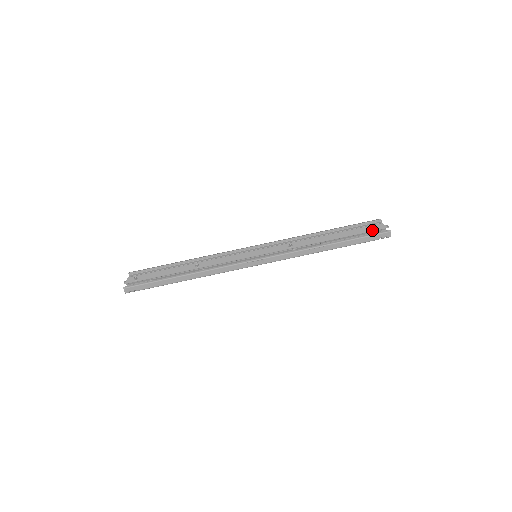
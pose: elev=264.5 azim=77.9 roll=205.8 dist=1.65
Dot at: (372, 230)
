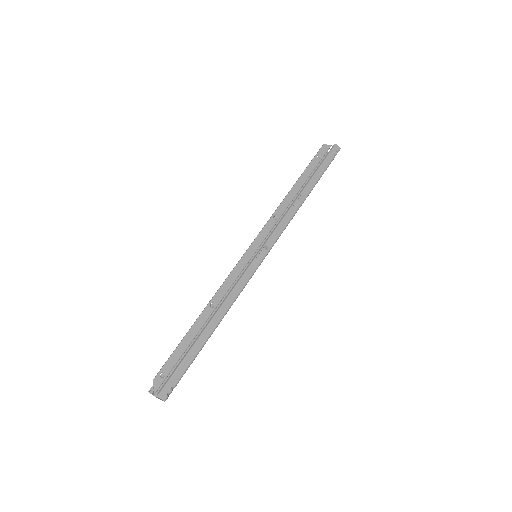
Dot at: (322, 156)
